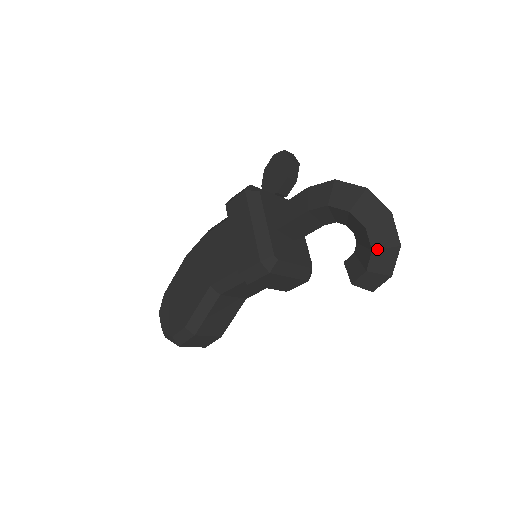
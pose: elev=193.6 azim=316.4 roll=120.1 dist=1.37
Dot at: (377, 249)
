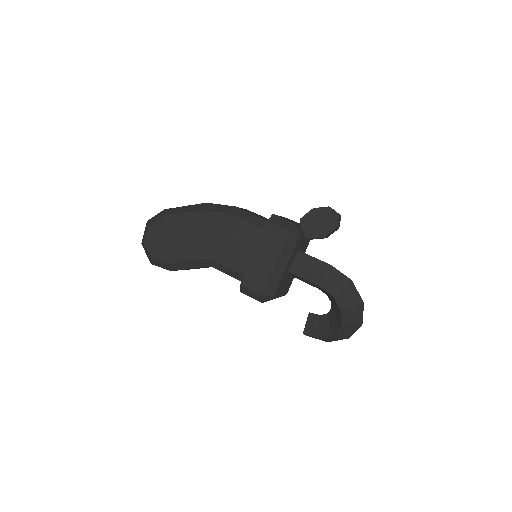
Dot at: (336, 336)
